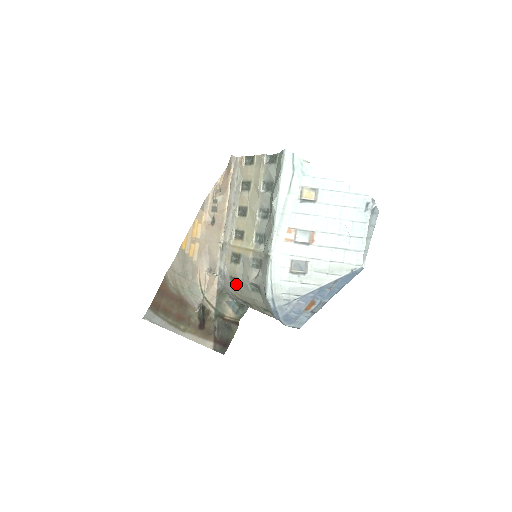
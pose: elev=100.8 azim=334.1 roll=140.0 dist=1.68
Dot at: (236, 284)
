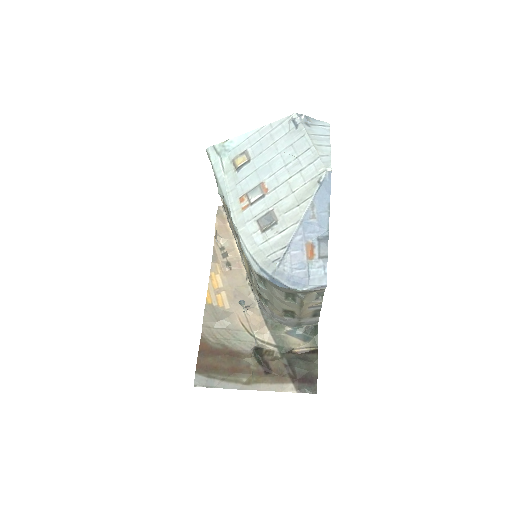
Dot at: (266, 300)
